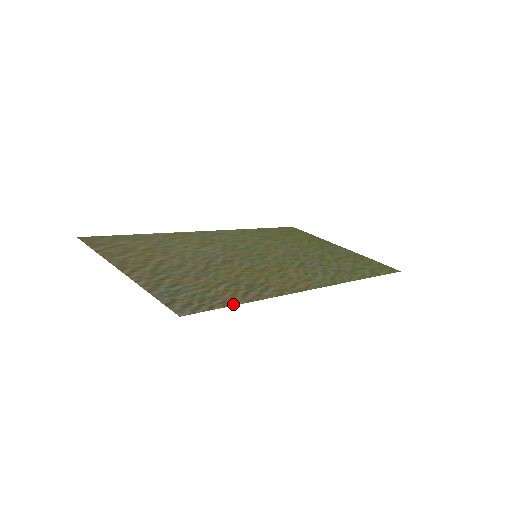
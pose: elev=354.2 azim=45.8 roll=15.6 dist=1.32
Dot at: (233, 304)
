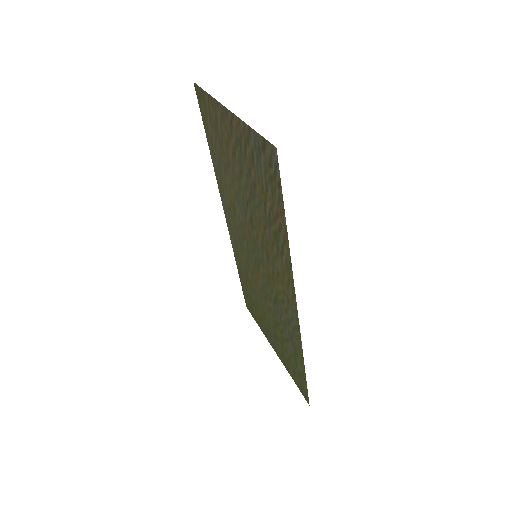
Dot at: (284, 210)
